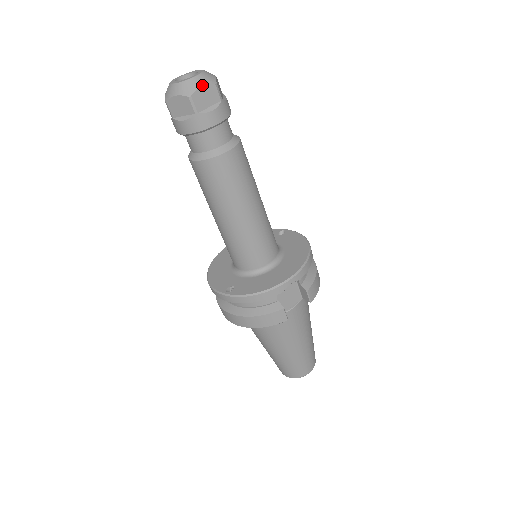
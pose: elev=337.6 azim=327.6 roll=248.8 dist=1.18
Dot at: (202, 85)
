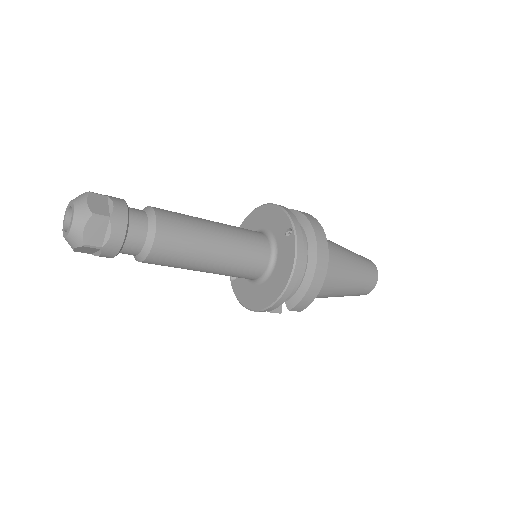
Dot at: (74, 247)
